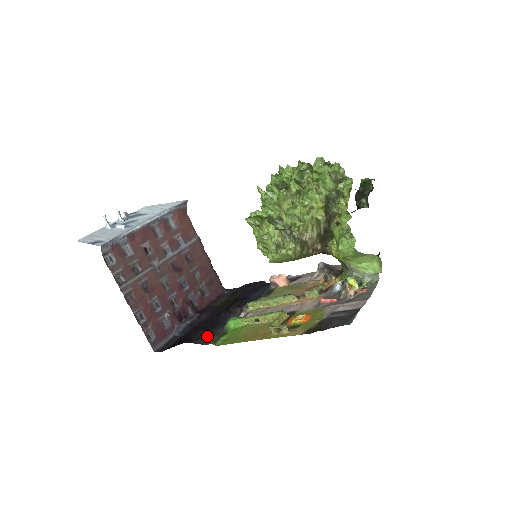
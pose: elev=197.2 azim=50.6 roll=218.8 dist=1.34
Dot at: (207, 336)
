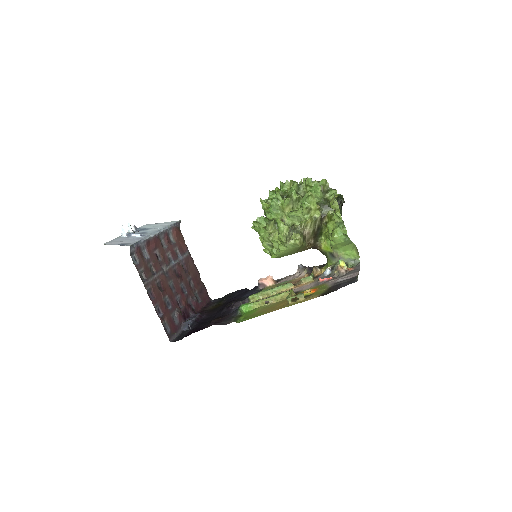
Dot at: (224, 320)
